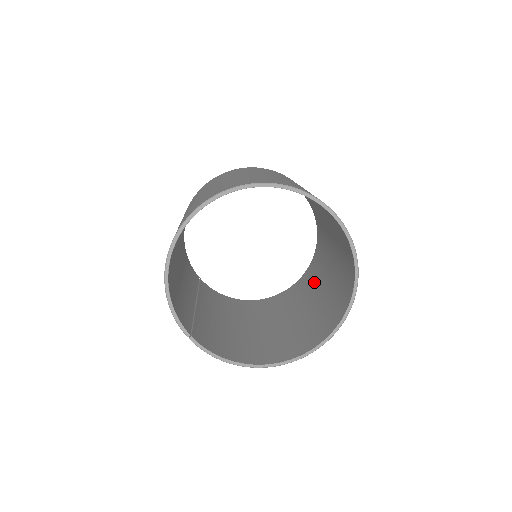
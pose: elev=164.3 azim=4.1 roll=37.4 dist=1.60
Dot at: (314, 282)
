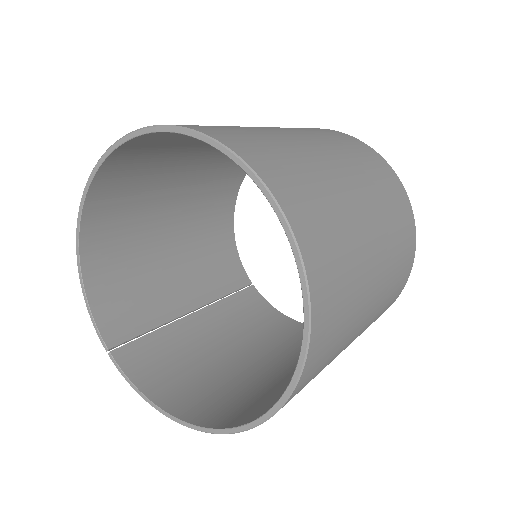
Dot at: occluded
